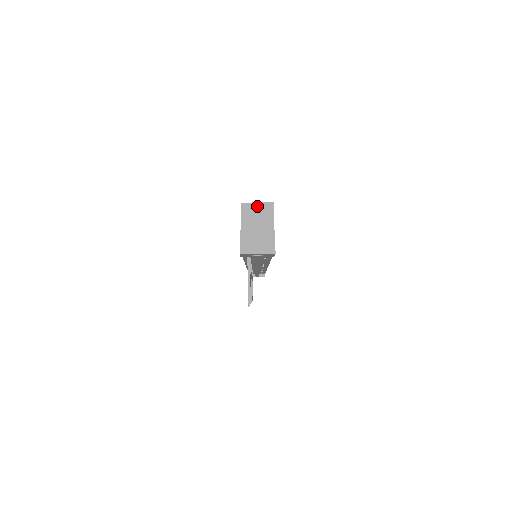
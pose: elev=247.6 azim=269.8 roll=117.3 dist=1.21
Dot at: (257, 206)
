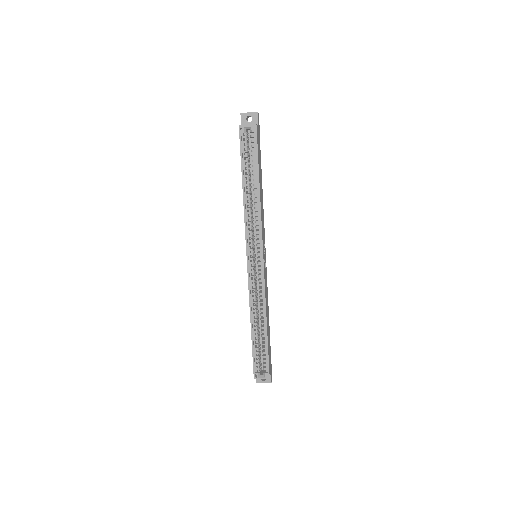
Dot at: (262, 378)
